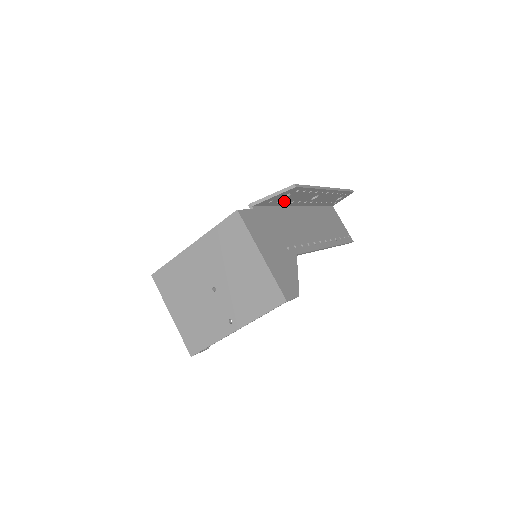
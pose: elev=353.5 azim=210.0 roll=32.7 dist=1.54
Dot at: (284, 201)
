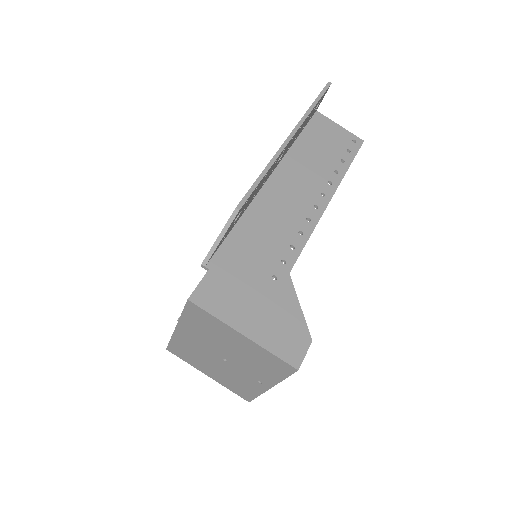
Dot at: (241, 213)
